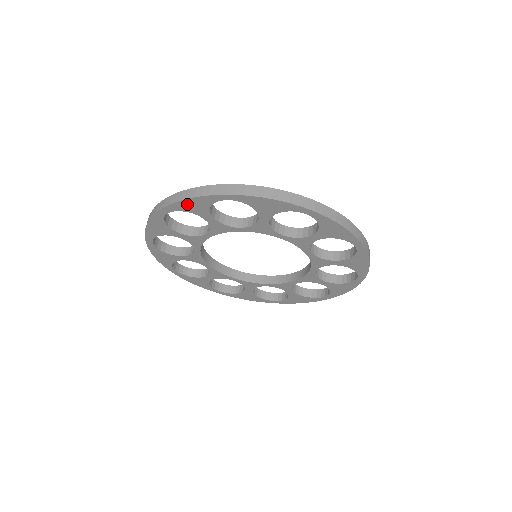
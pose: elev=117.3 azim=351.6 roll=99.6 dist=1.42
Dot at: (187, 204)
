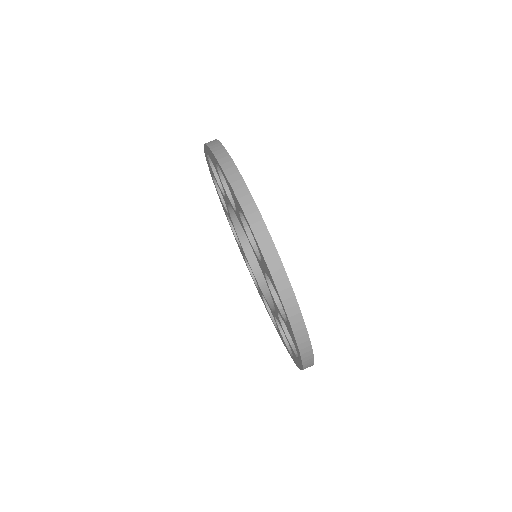
Dot at: occluded
